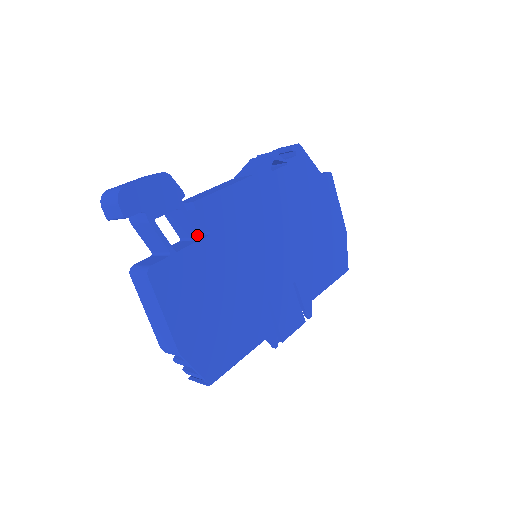
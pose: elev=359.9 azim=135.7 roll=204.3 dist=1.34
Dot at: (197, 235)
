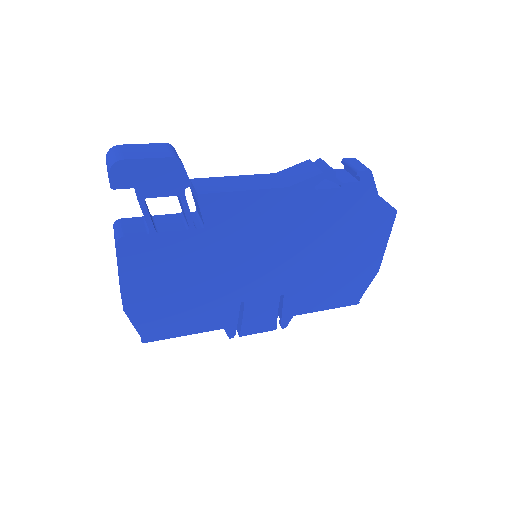
Dot at: (188, 225)
